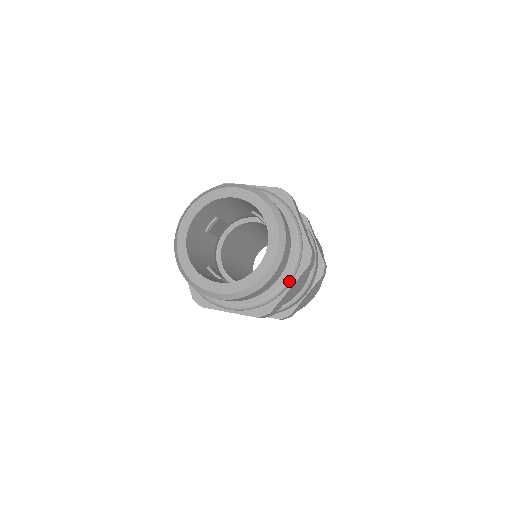
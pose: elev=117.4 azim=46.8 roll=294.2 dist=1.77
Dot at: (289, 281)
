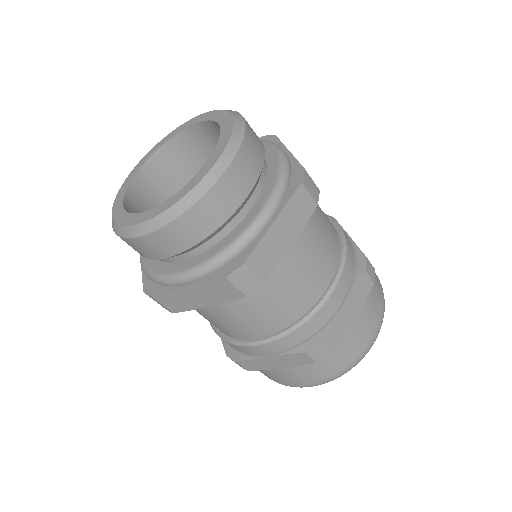
Dot at: (190, 275)
